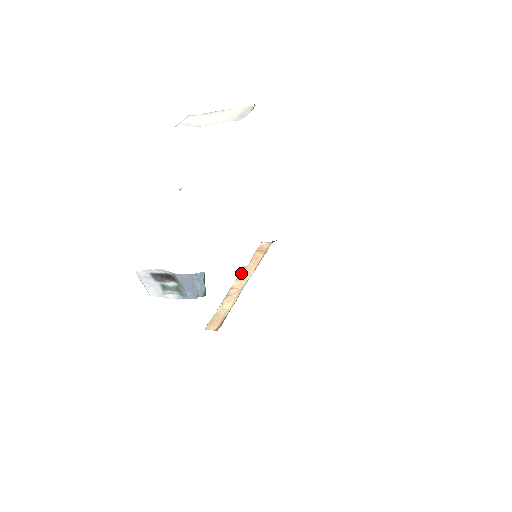
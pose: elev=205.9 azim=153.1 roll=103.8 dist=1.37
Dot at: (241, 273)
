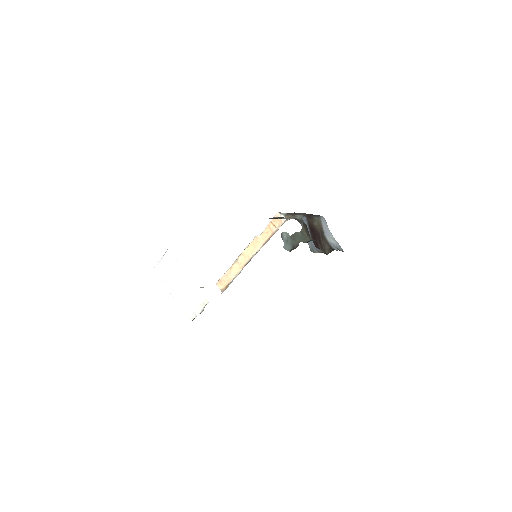
Dot at: (252, 243)
